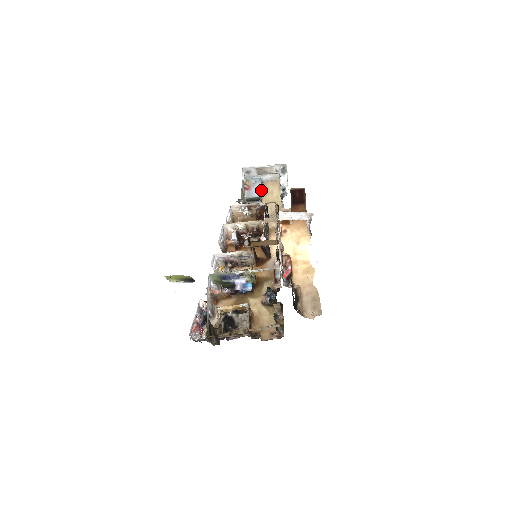
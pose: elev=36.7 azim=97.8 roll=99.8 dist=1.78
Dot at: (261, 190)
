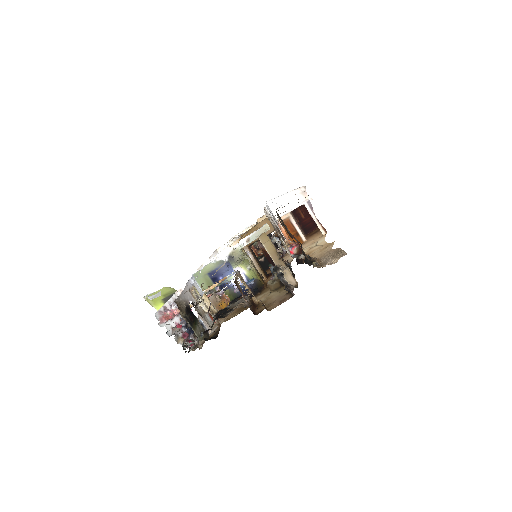
Dot at: occluded
